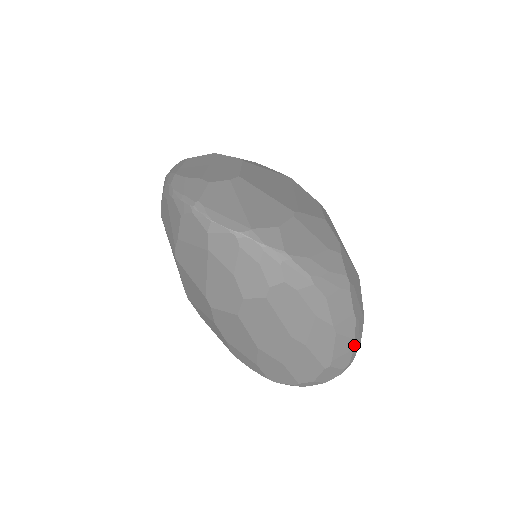
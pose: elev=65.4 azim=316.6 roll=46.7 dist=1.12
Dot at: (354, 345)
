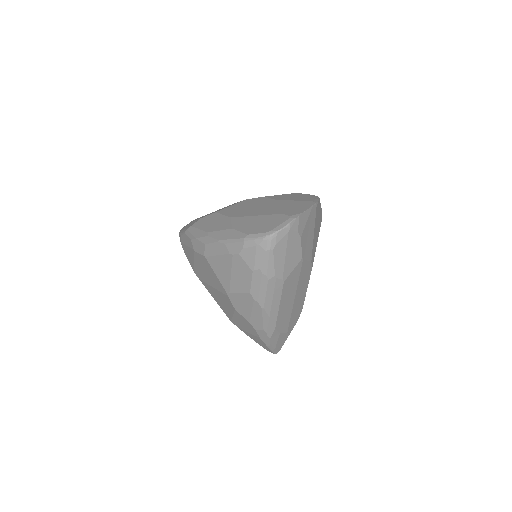
Dot at: occluded
